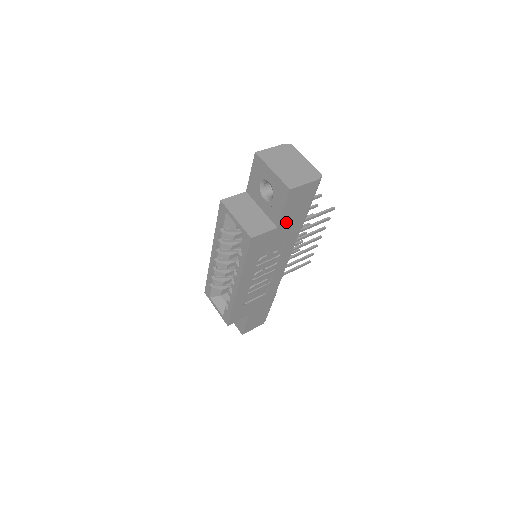
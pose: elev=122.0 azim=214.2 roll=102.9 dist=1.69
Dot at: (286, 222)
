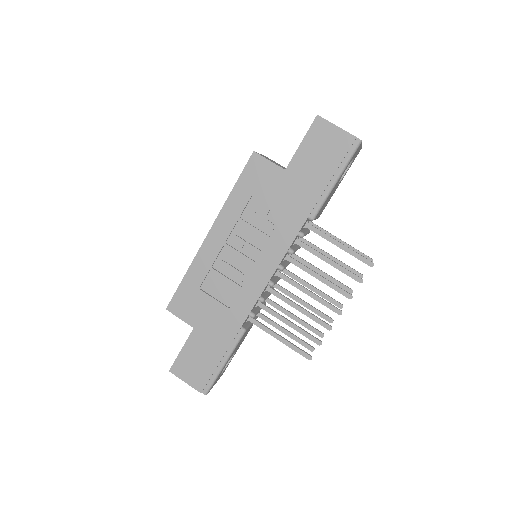
Dot at: (298, 173)
